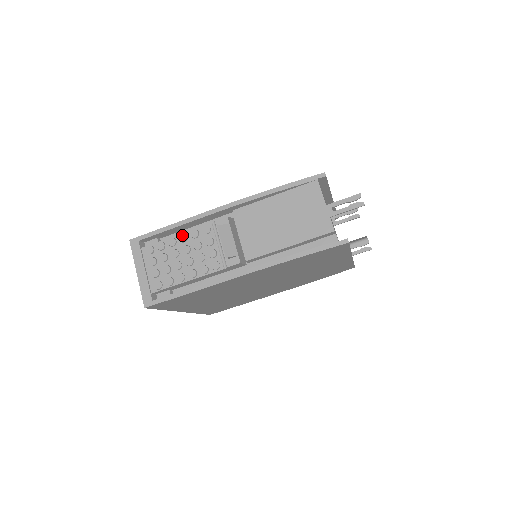
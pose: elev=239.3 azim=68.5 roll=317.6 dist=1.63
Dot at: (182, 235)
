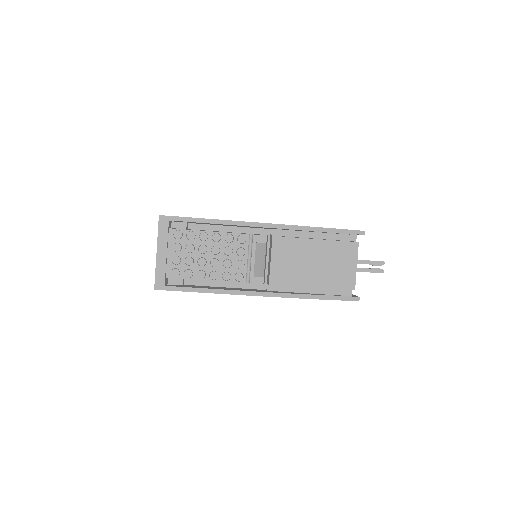
Dot at: (216, 234)
